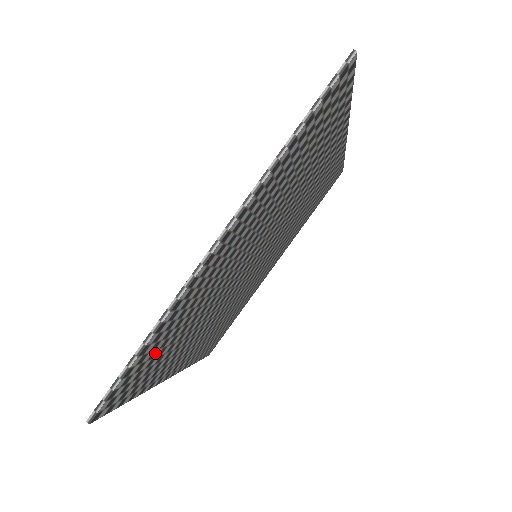
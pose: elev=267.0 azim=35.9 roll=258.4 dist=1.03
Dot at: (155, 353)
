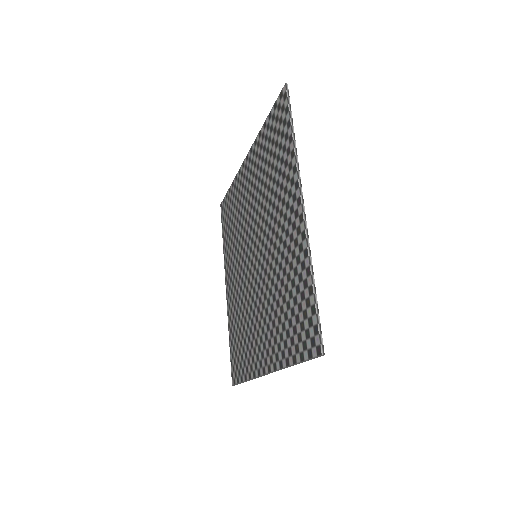
Dot at: (301, 308)
